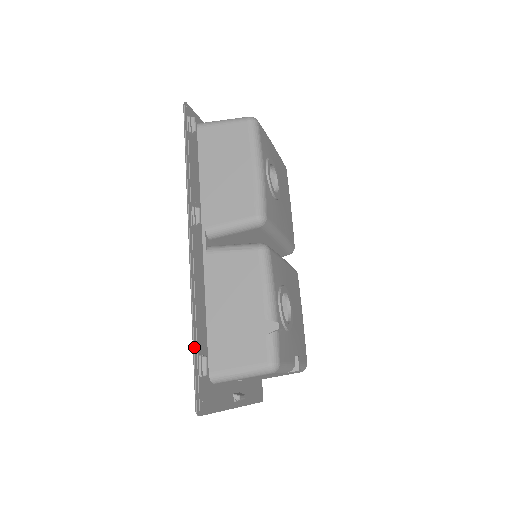
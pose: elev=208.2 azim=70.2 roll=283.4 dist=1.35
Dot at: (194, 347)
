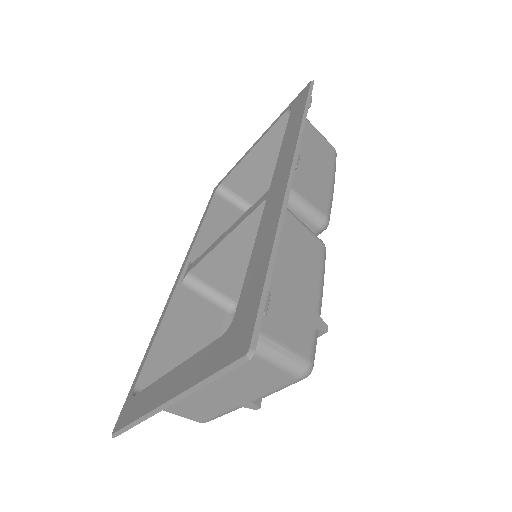
Dot at: occluded
